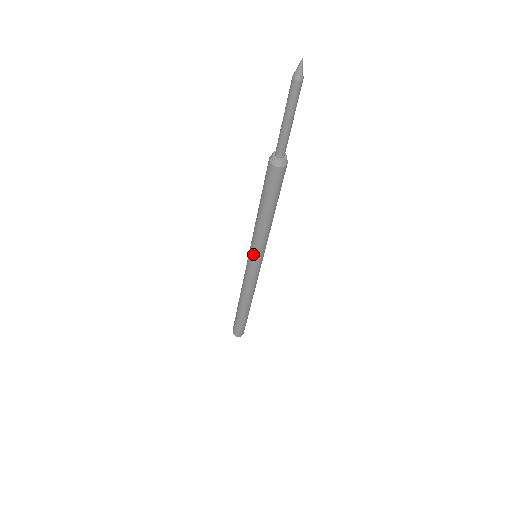
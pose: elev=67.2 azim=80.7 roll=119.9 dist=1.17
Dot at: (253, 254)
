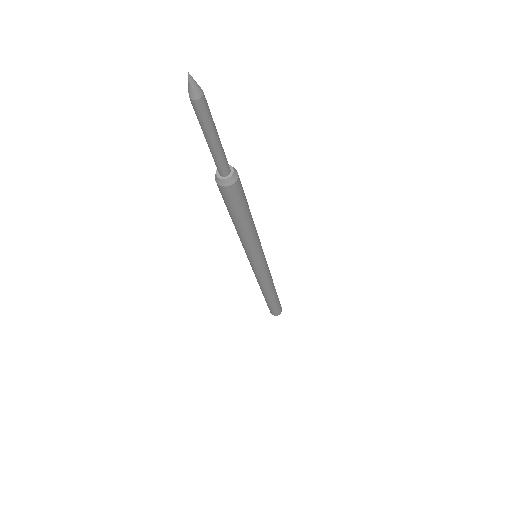
Dot at: (251, 258)
